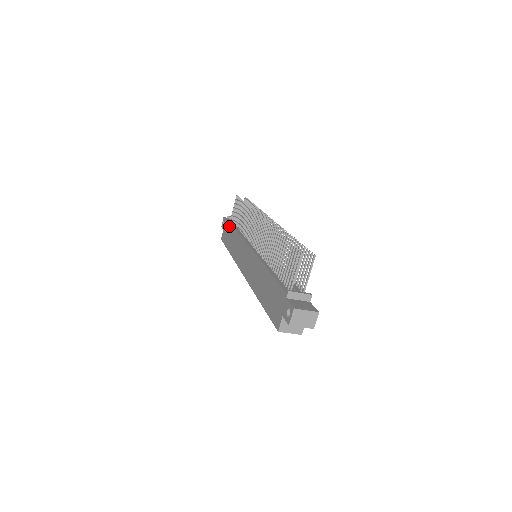
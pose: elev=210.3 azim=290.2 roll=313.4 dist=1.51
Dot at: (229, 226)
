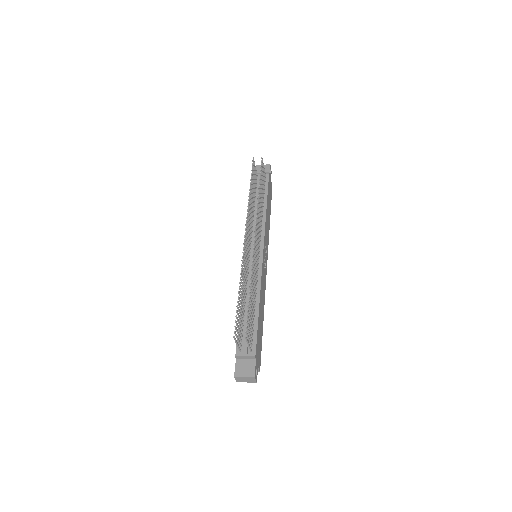
Dot at: occluded
